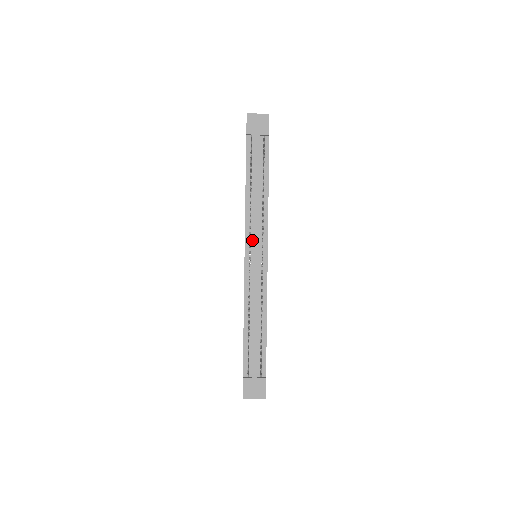
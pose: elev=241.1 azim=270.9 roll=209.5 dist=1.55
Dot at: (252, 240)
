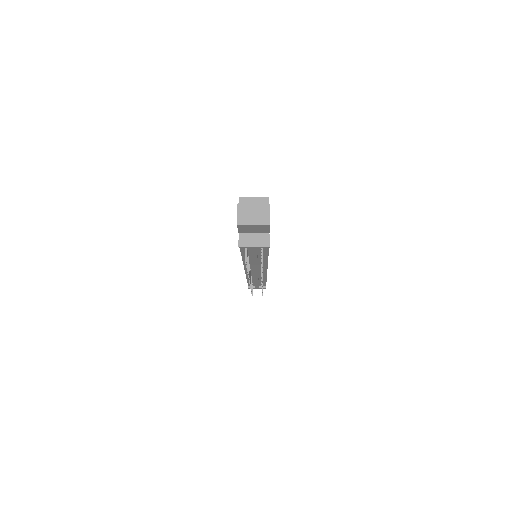
Dot at: (251, 268)
